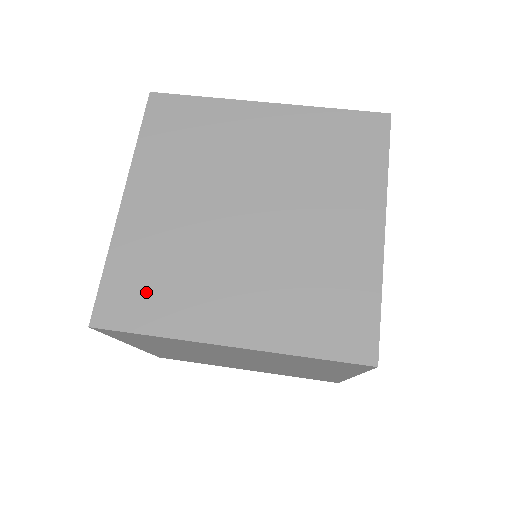
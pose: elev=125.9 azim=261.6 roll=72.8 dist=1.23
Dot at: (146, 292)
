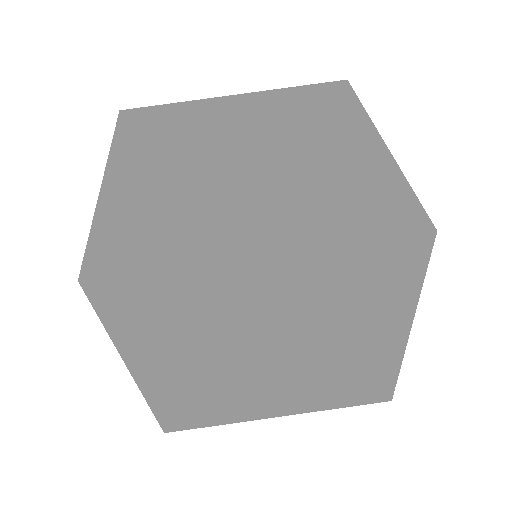
Dot at: (145, 235)
